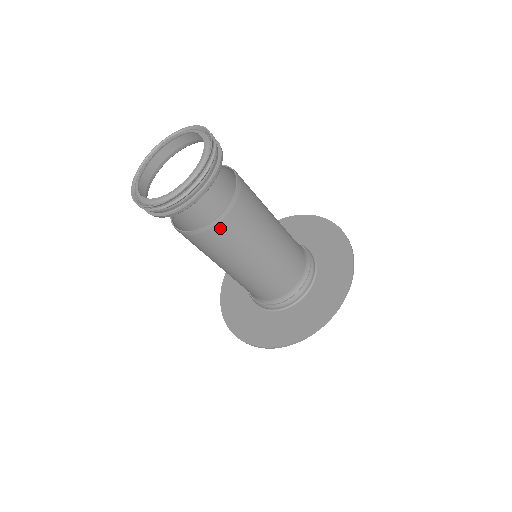
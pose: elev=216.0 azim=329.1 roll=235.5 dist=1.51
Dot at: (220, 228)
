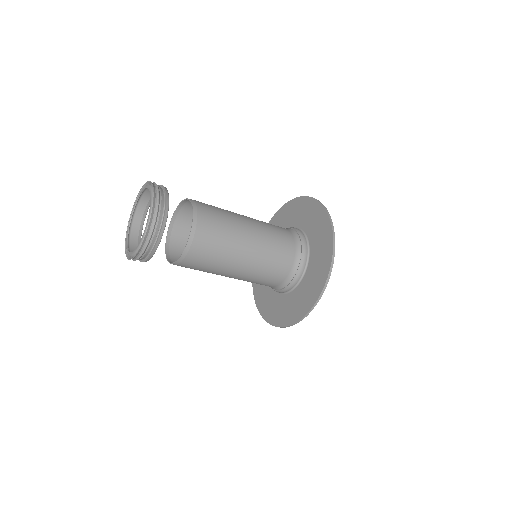
Dot at: (197, 242)
